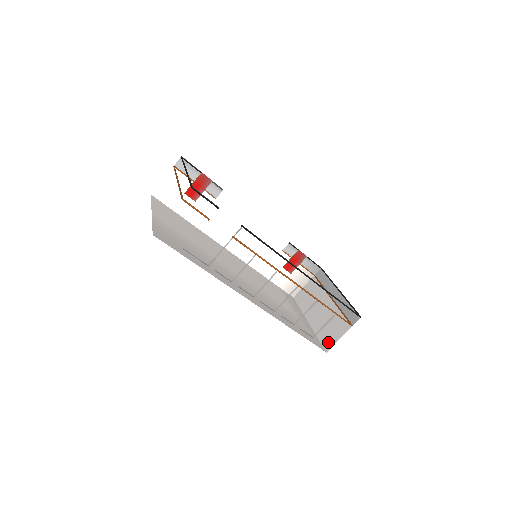
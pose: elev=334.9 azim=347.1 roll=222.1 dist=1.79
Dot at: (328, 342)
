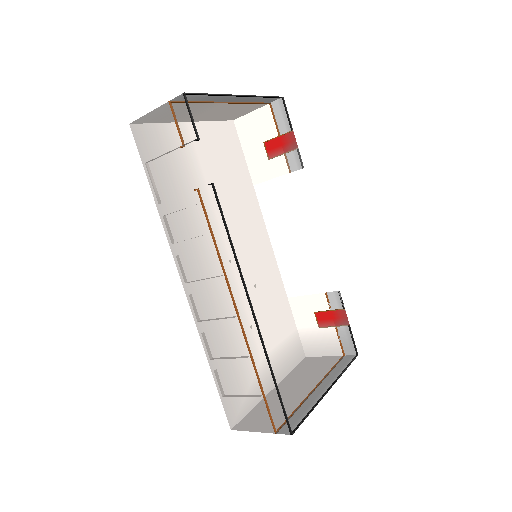
Dot at: (246, 423)
